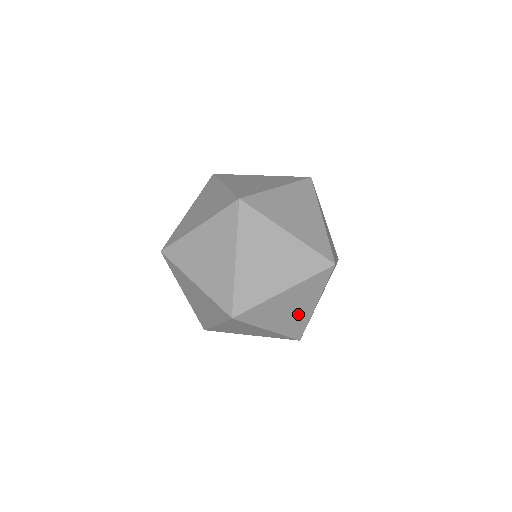
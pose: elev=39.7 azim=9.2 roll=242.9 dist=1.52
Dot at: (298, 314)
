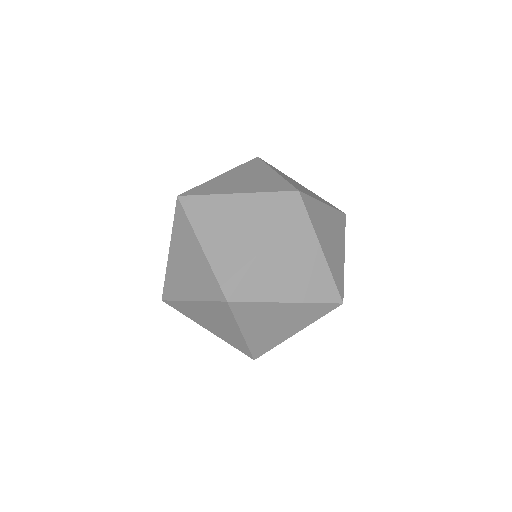
Dot at: (308, 269)
